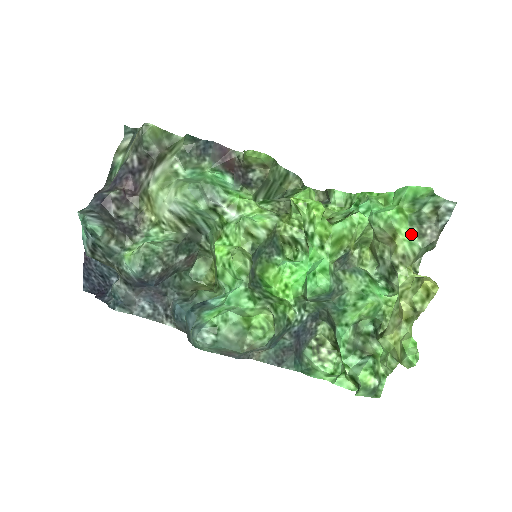
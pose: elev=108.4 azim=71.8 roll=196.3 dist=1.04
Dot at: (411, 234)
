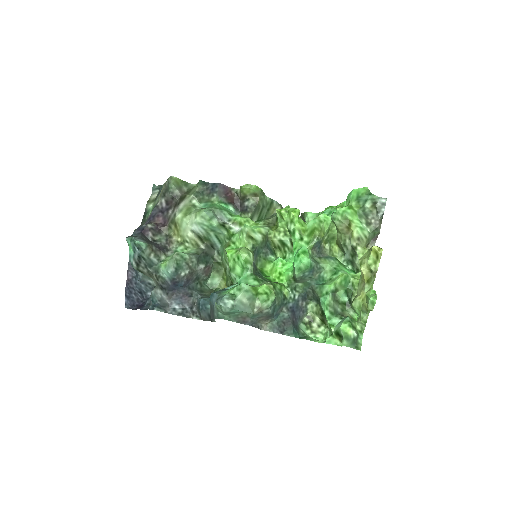
Dot at: (361, 223)
